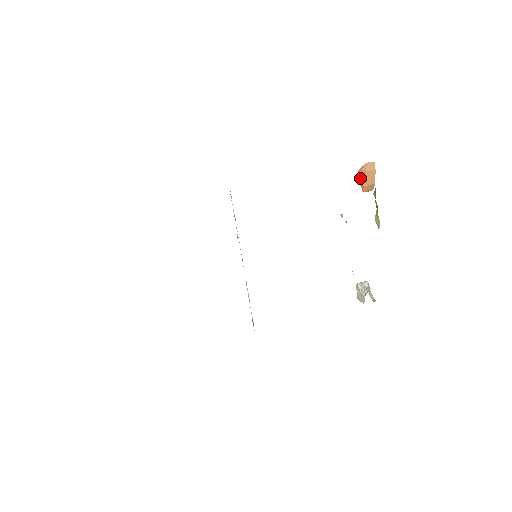
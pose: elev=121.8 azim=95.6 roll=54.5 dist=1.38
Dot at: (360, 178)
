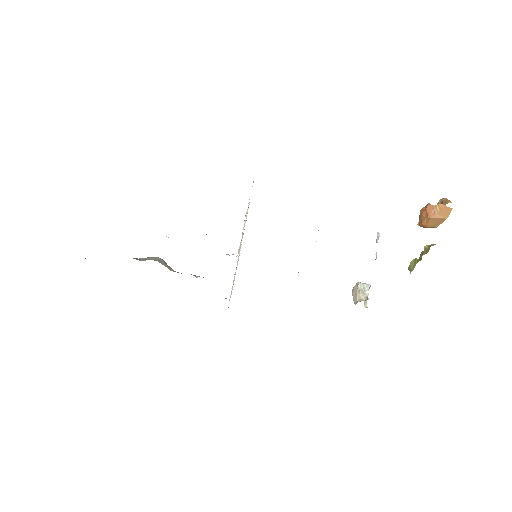
Dot at: (424, 216)
